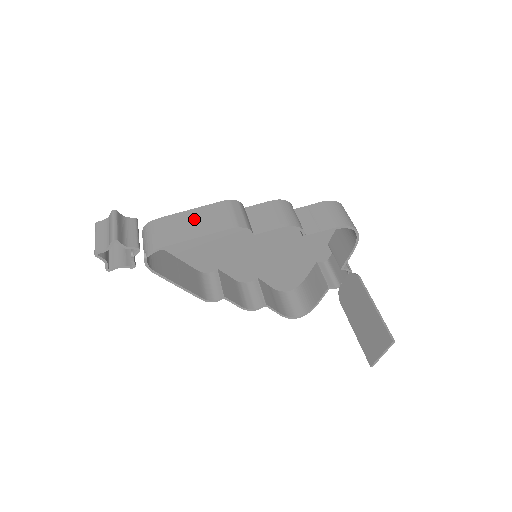
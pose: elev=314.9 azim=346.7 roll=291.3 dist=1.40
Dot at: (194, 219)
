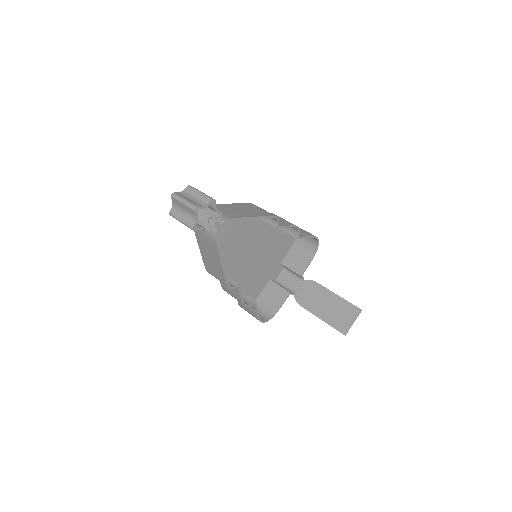
Dot at: (240, 208)
